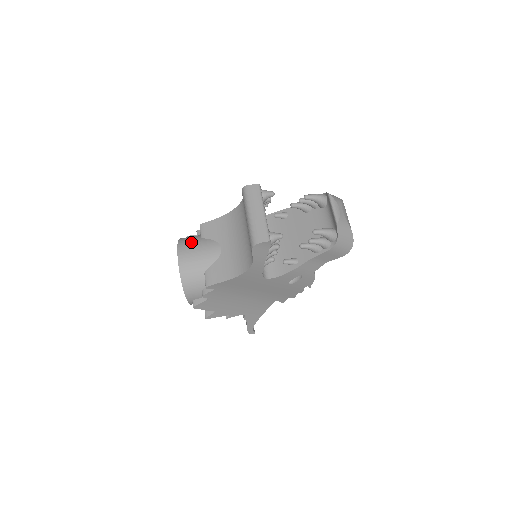
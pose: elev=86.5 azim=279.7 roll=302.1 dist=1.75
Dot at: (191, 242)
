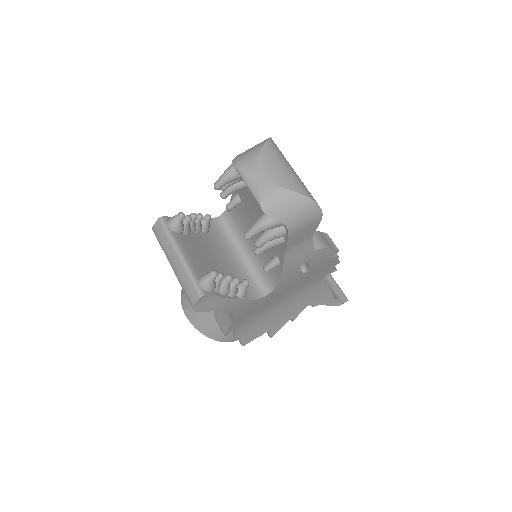
Dot at: occluded
